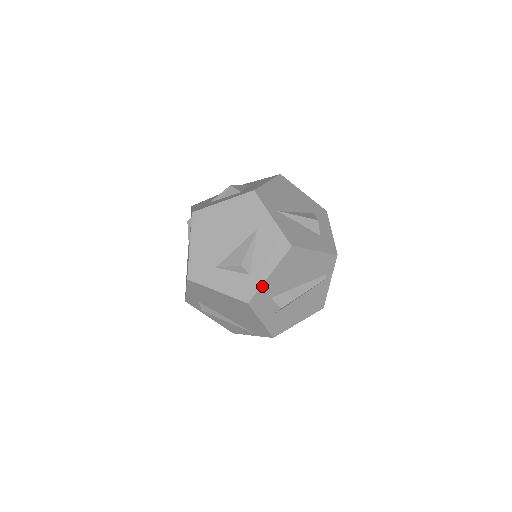
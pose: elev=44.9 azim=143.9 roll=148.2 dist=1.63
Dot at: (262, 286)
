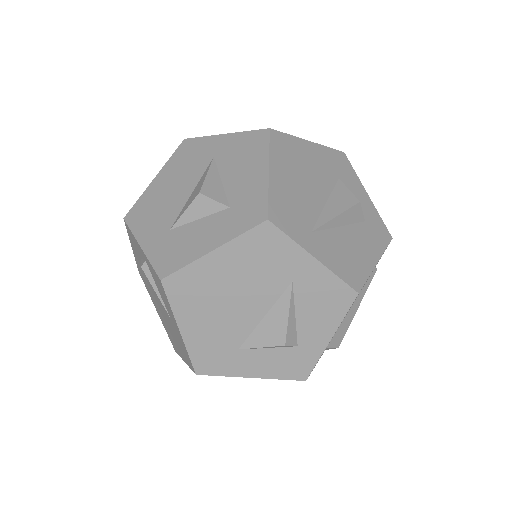
Dot at: (321, 354)
